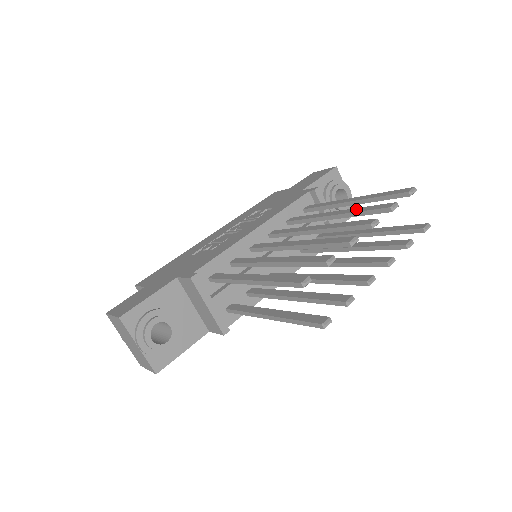
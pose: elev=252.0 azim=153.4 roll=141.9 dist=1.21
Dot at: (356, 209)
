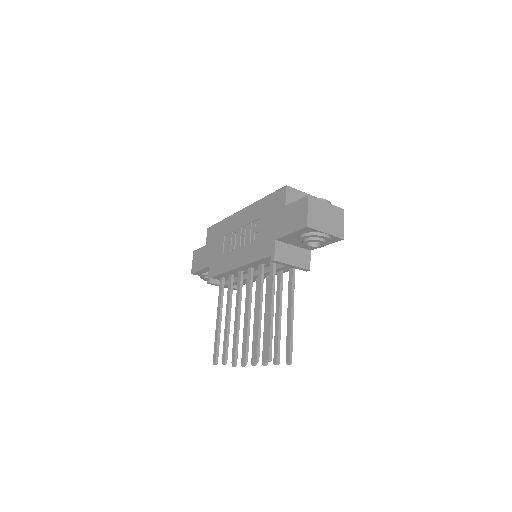
Dot at: (257, 331)
